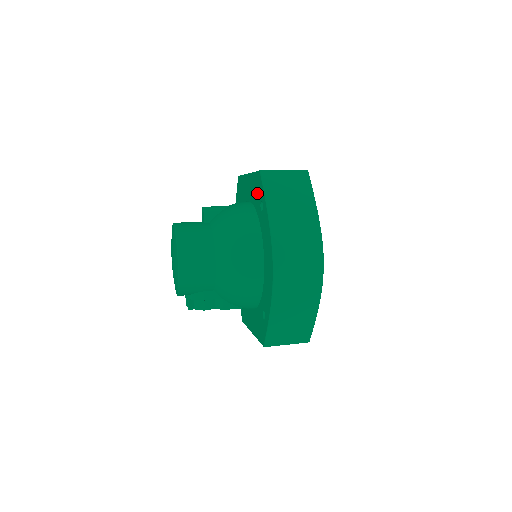
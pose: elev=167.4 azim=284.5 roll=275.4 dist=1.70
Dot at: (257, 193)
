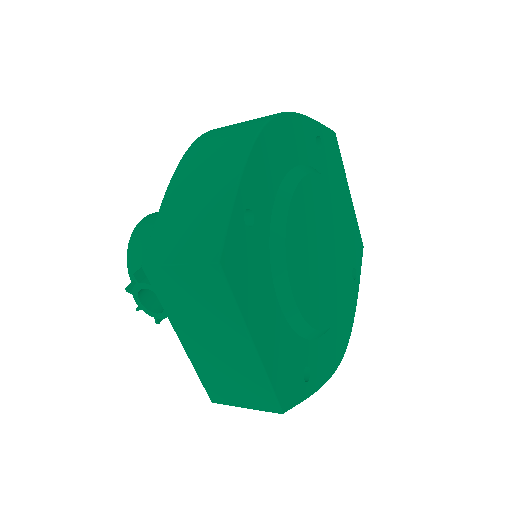
Dot at: occluded
